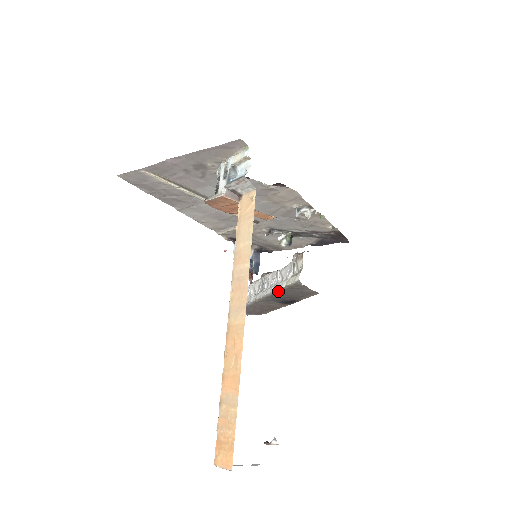
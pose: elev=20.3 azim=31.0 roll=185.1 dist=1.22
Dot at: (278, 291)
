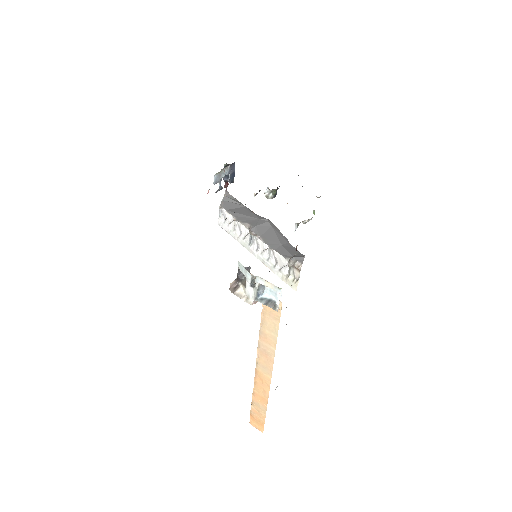
Dot at: (271, 269)
